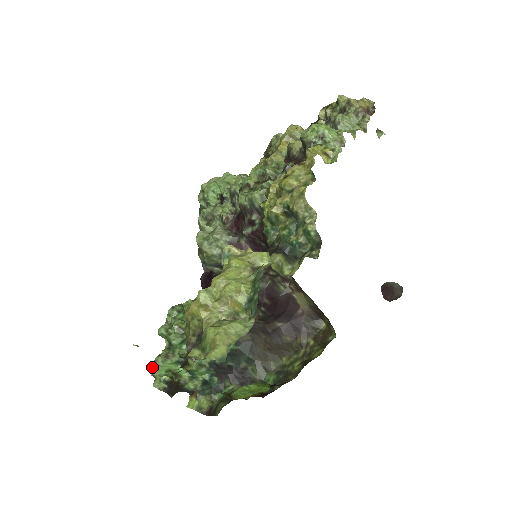
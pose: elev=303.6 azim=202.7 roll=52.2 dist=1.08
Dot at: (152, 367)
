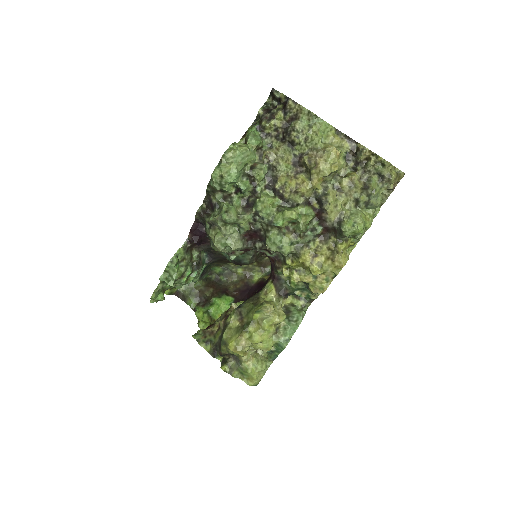
Dot at: (152, 297)
